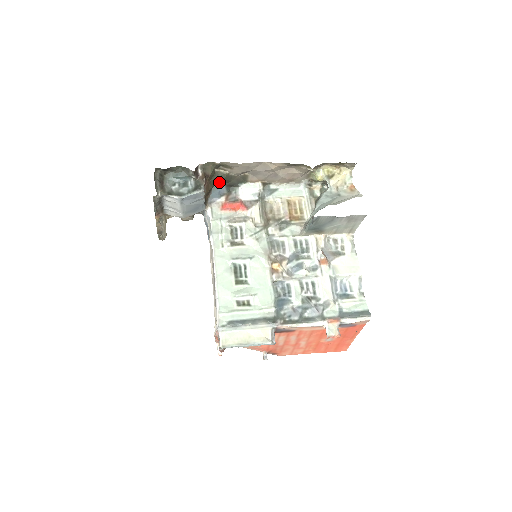
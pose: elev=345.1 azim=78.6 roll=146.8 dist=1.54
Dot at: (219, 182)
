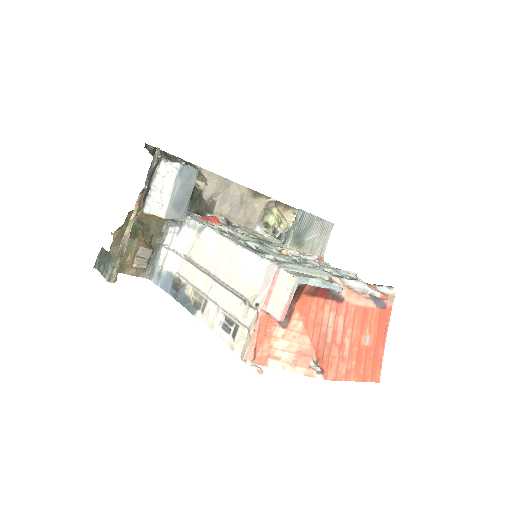
Dot at: (192, 199)
